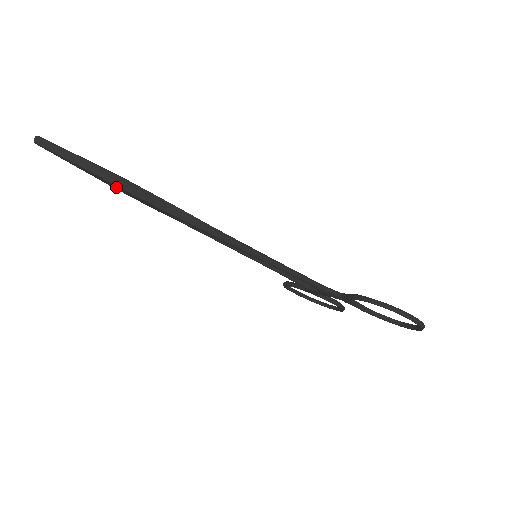
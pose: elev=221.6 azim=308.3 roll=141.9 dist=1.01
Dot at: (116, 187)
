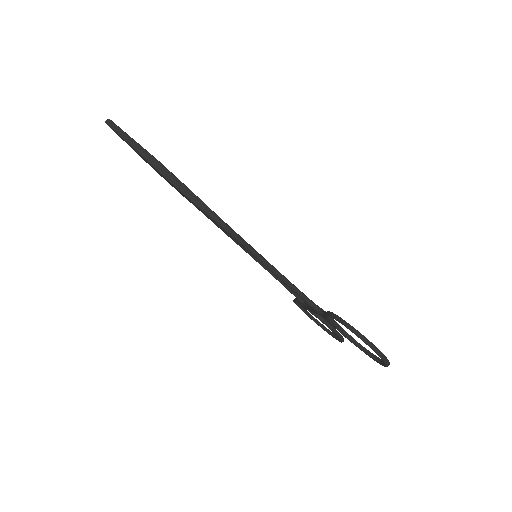
Dot at: (154, 168)
